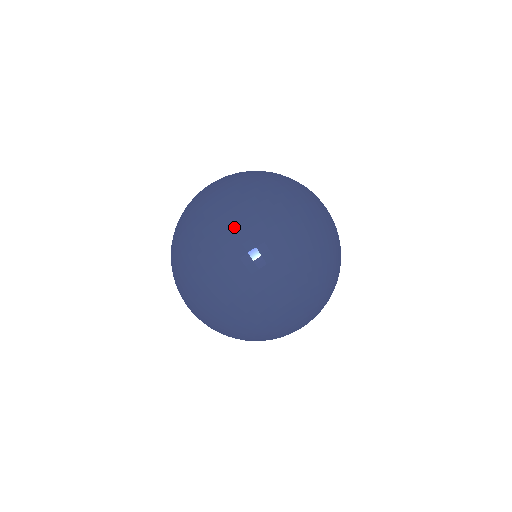
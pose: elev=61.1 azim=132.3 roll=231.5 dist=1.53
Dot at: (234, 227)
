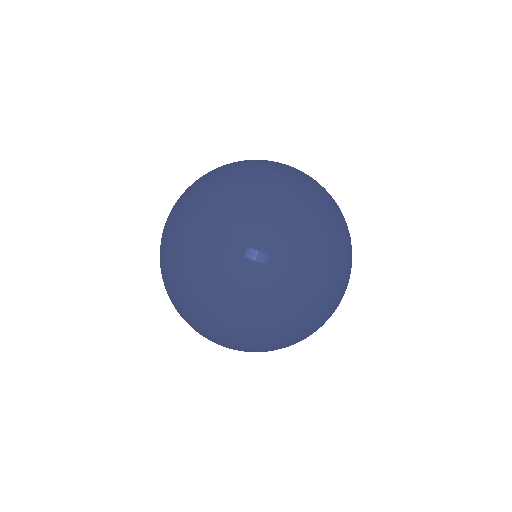
Dot at: (241, 170)
